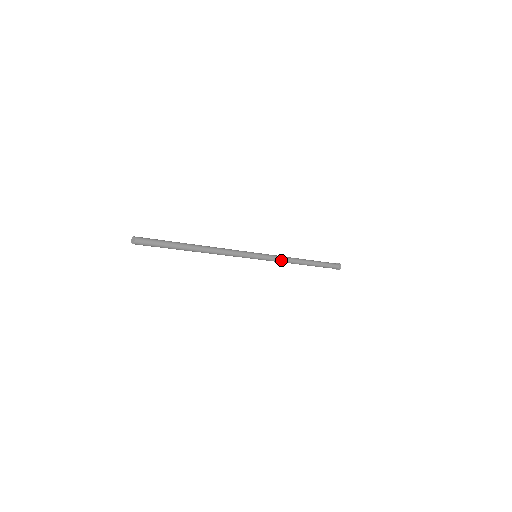
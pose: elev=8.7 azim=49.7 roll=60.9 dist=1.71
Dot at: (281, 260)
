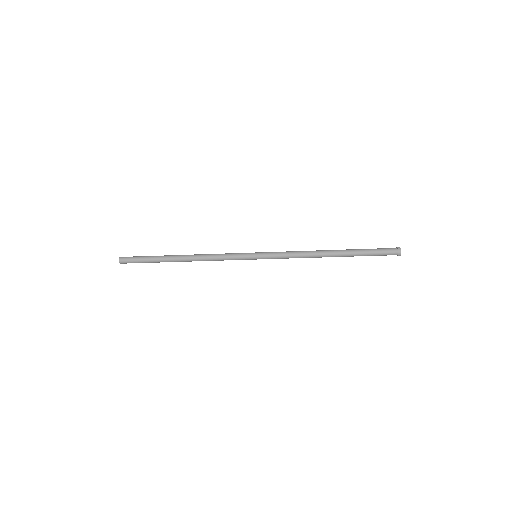
Dot at: (291, 256)
